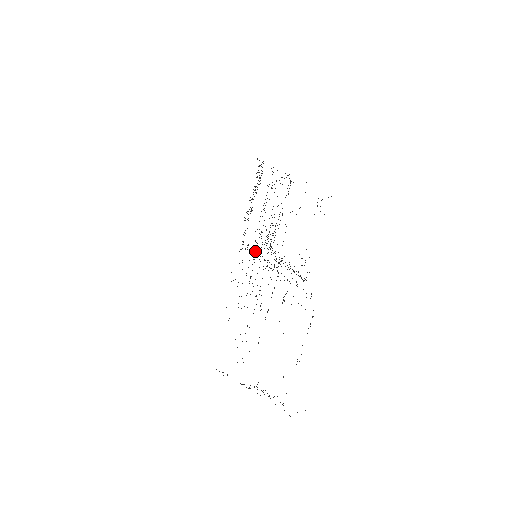
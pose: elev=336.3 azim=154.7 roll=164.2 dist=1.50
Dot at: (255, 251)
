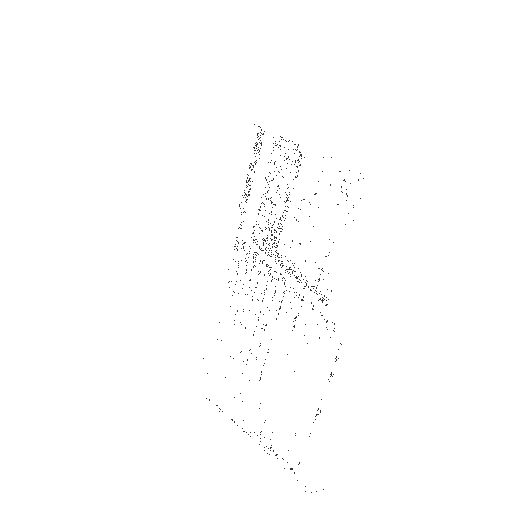
Dot at: (254, 252)
